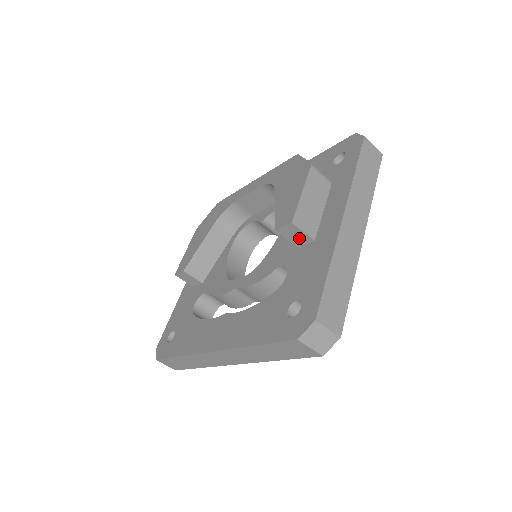
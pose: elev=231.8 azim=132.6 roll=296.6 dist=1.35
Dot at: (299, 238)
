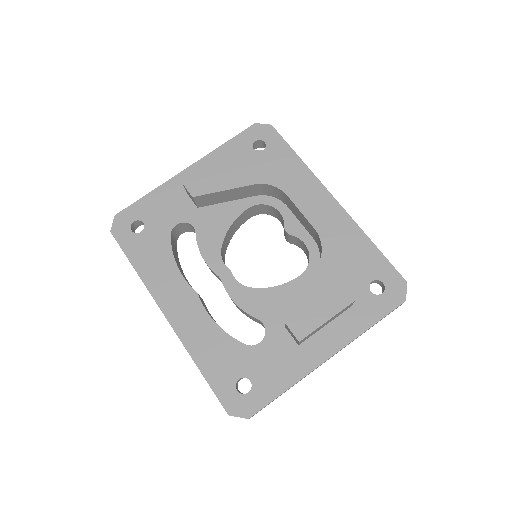
Dot at: (293, 336)
